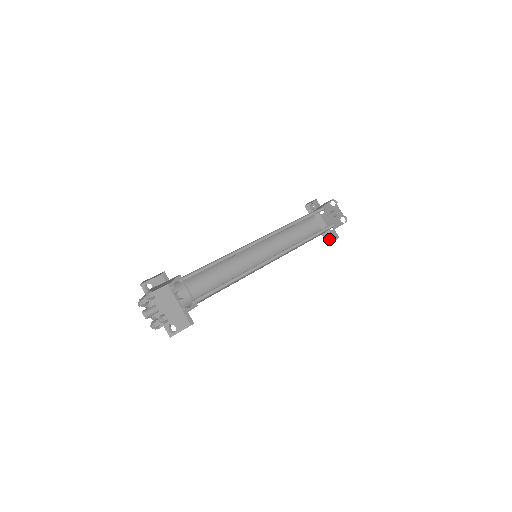
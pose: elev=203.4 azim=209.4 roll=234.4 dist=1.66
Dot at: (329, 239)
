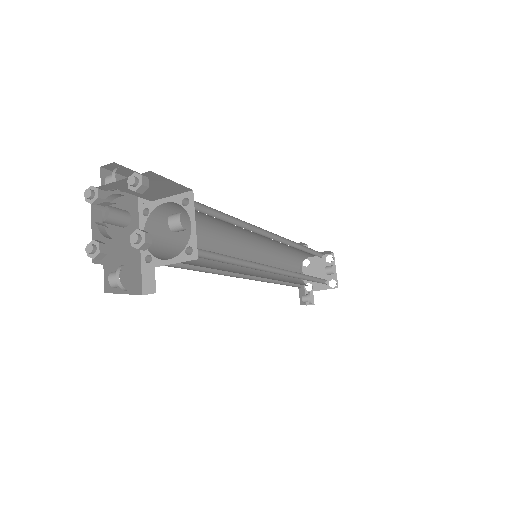
Dot at: (303, 299)
